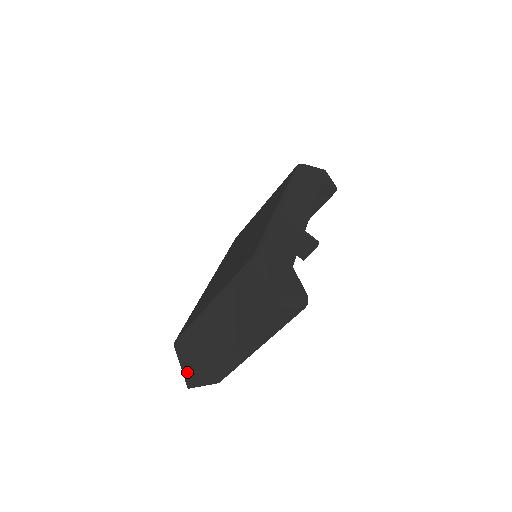
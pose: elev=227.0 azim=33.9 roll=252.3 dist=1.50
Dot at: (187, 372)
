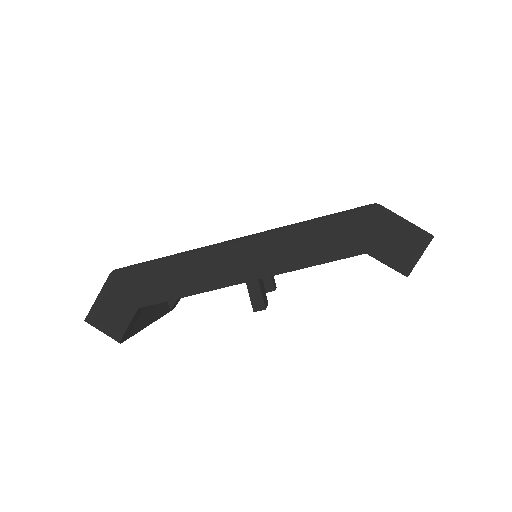
Dot at: occluded
